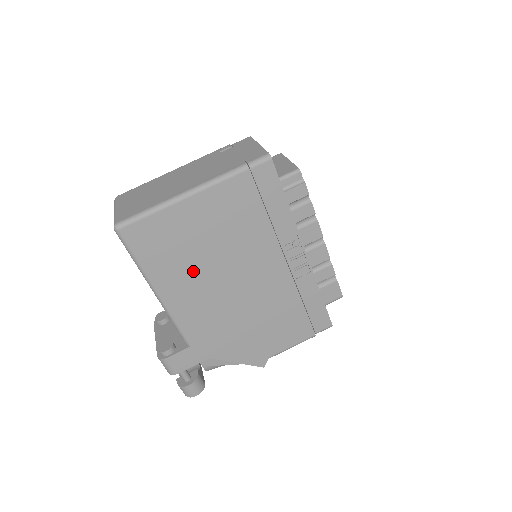
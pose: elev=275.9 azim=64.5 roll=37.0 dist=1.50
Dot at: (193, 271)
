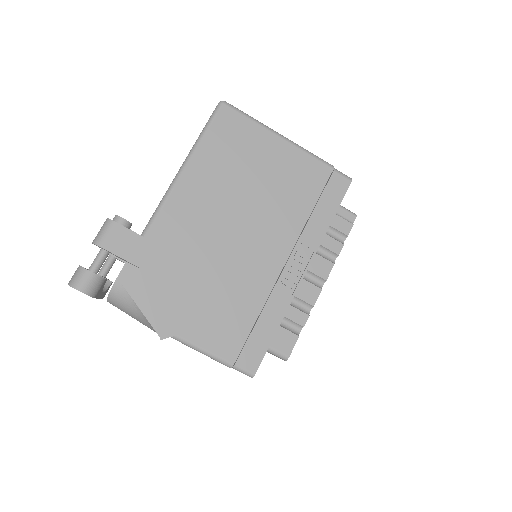
Dot at: (225, 184)
